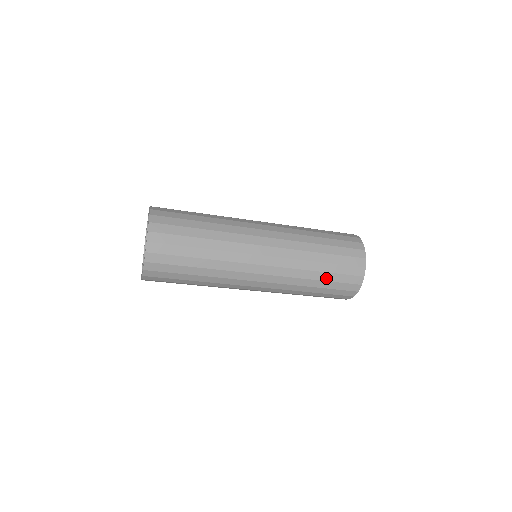
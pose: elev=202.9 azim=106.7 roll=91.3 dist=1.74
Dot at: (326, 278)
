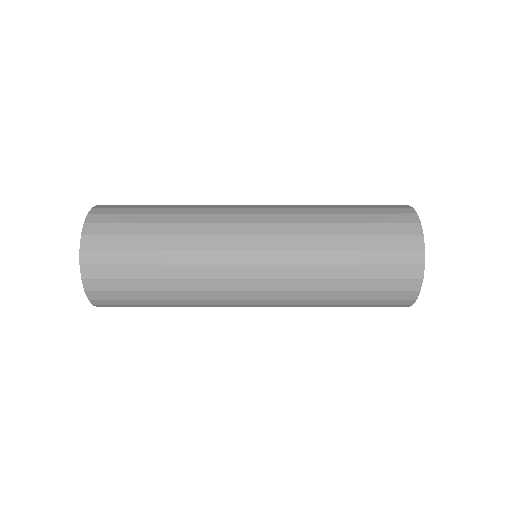
Dot at: (353, 303)
